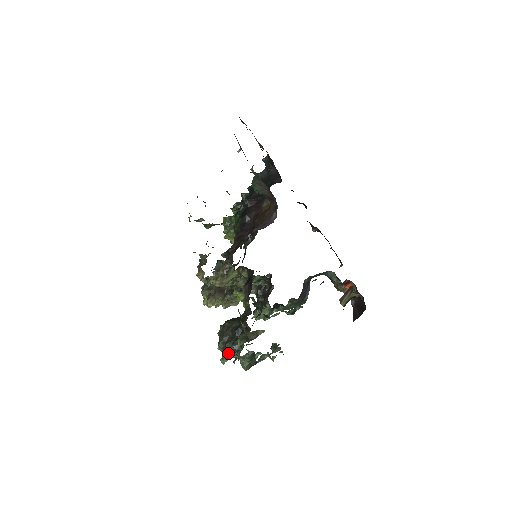
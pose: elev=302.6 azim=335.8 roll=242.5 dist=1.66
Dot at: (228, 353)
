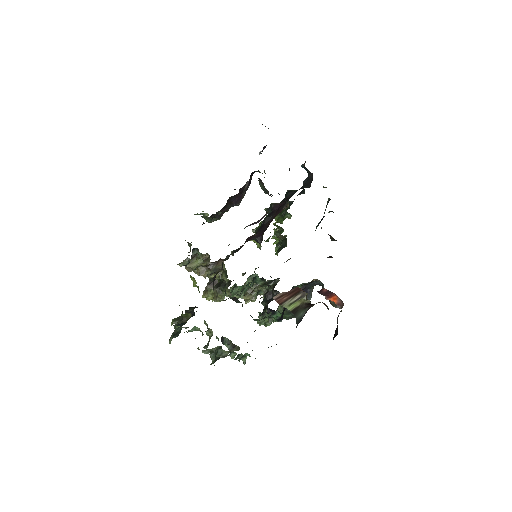
Dot at: (173, 334)
